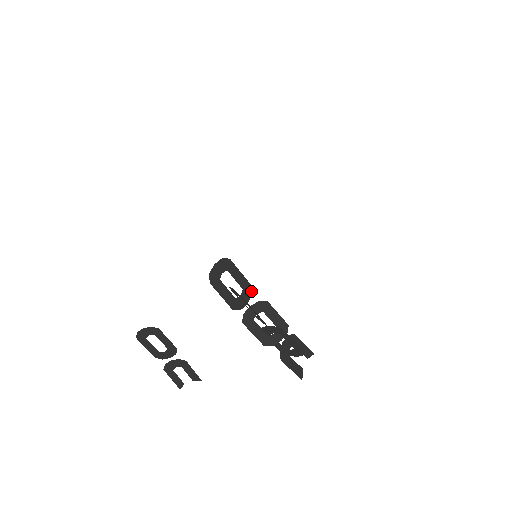
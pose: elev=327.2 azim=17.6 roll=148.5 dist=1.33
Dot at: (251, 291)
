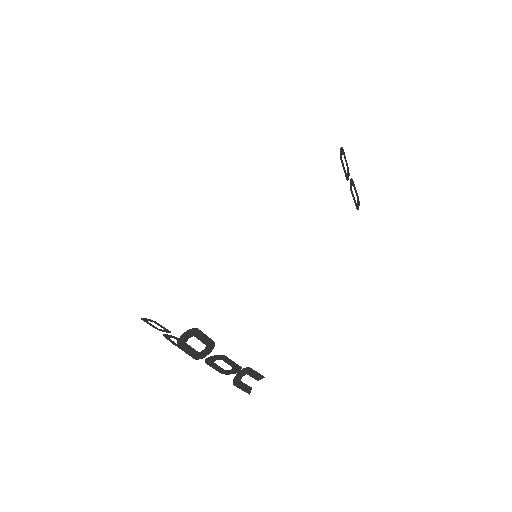
Dot at: (214, 345)
